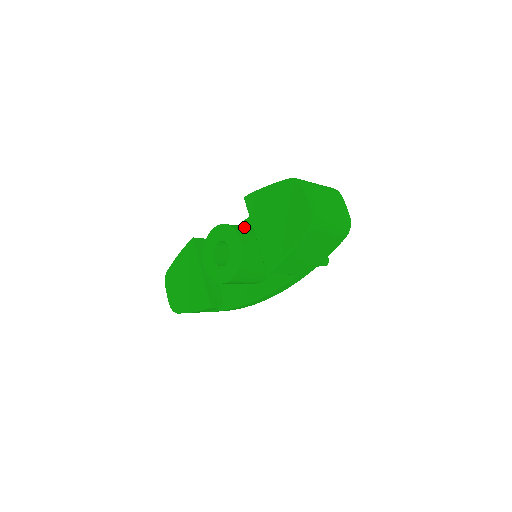
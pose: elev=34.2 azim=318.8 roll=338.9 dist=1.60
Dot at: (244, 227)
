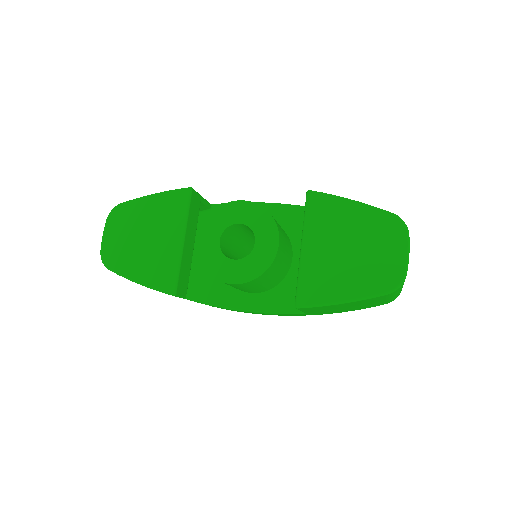
Dot at: occluded
